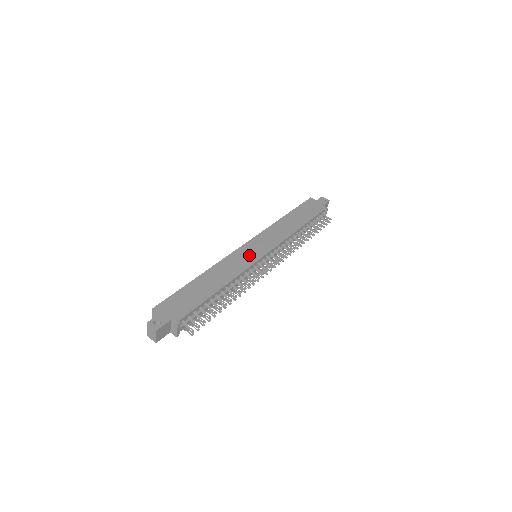
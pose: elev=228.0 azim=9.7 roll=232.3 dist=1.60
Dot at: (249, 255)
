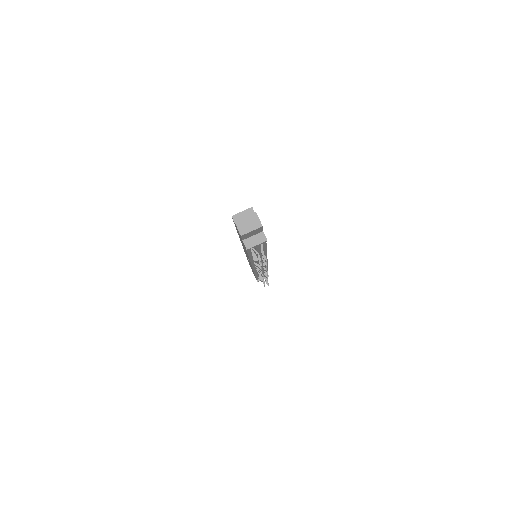
Dot at: occluded
